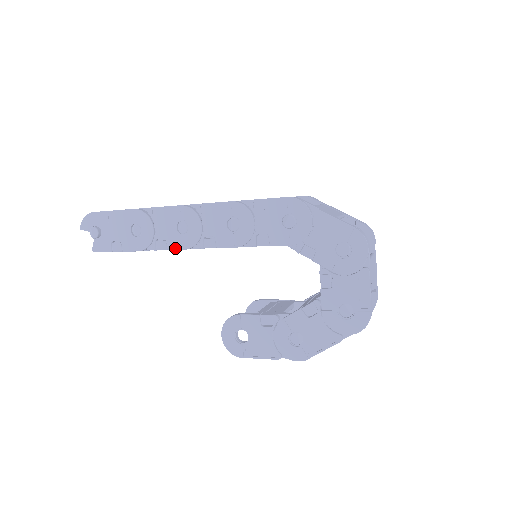
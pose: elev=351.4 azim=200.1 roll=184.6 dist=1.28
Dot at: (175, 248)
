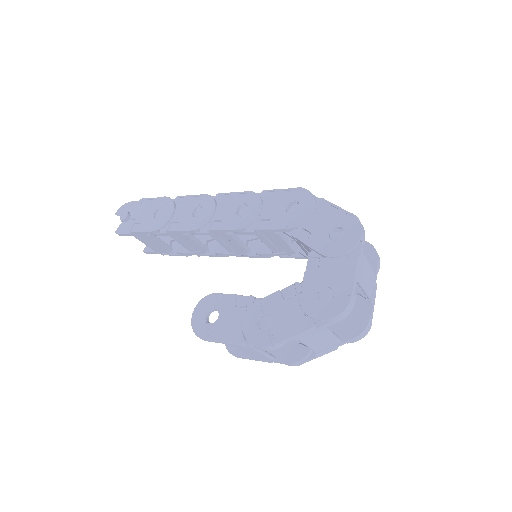
Dot at: (184, 229)
